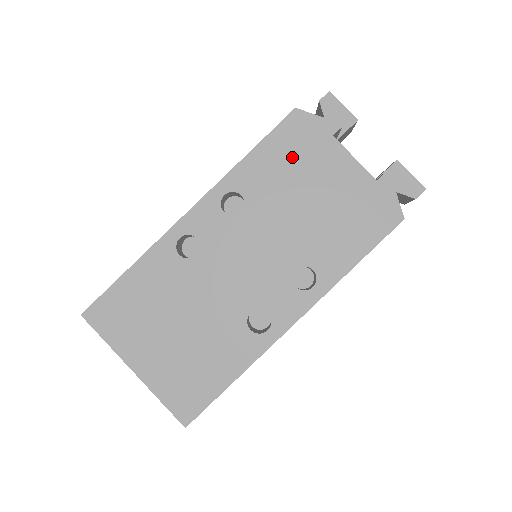
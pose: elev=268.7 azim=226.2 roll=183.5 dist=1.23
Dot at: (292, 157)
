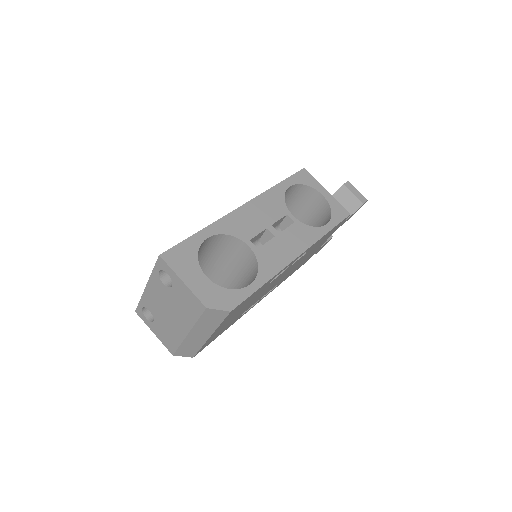
Dot at: occluded
